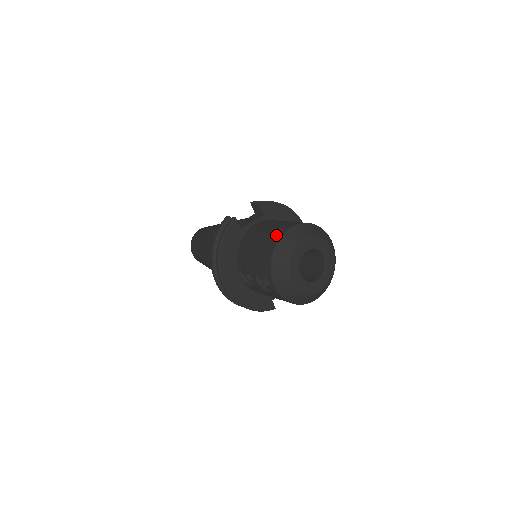
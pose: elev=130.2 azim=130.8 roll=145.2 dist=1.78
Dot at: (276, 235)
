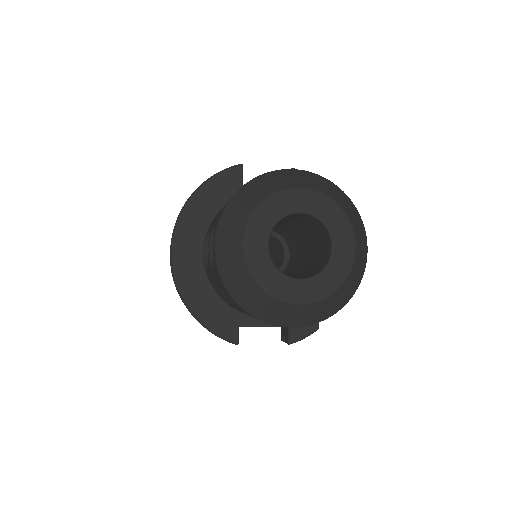
Dot at: occluded
